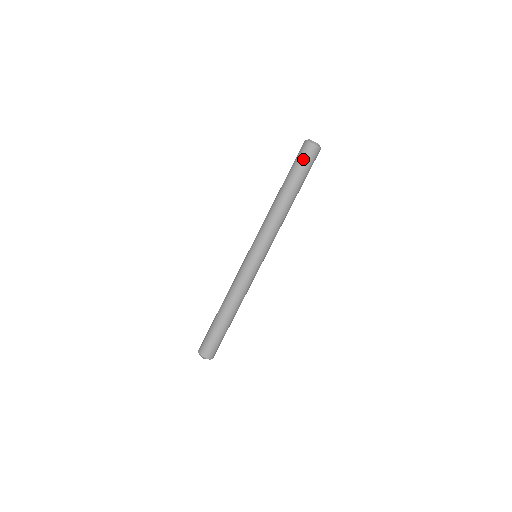
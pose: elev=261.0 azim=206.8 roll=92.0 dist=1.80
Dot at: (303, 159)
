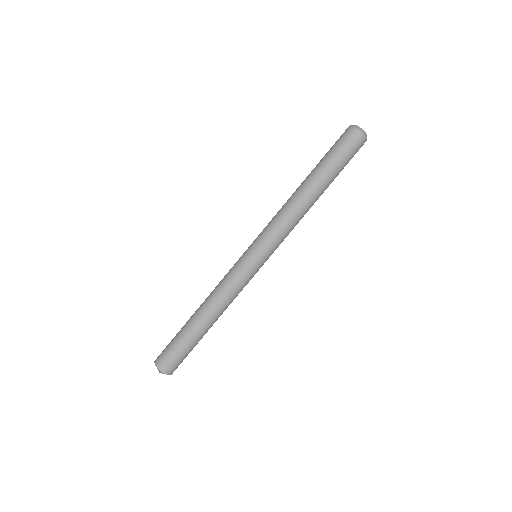
Dot at: (347, 150)
